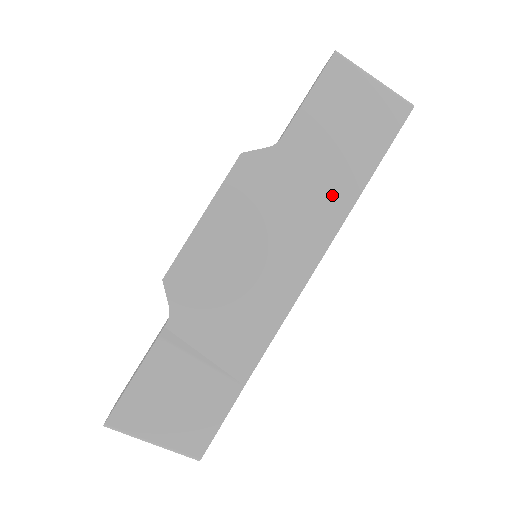
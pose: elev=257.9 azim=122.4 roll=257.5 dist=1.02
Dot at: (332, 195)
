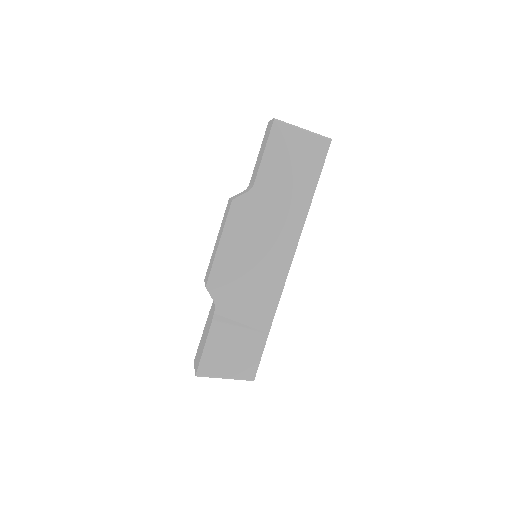
Dot at: (293, 210)
